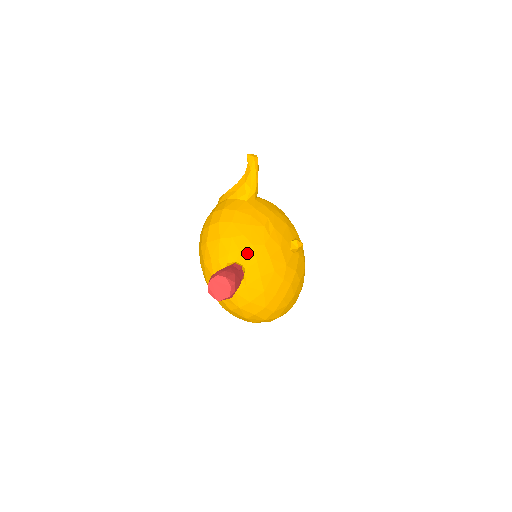
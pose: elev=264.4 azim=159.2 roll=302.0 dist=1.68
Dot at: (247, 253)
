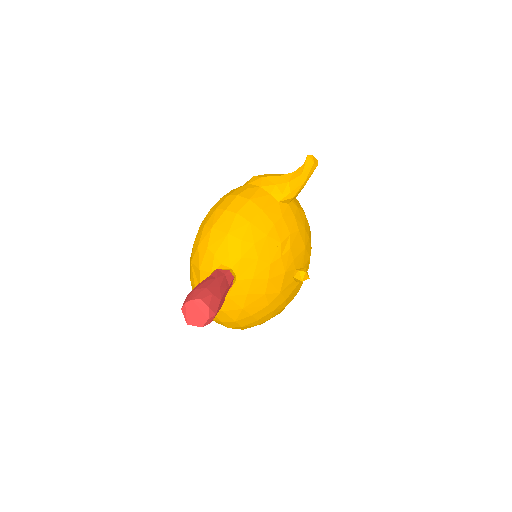
Dot at: (247, 265)
